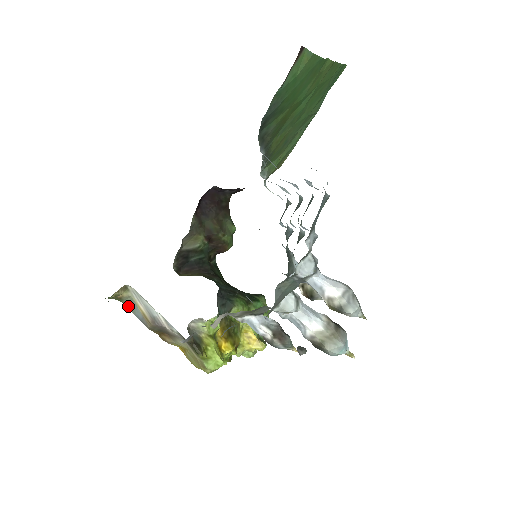
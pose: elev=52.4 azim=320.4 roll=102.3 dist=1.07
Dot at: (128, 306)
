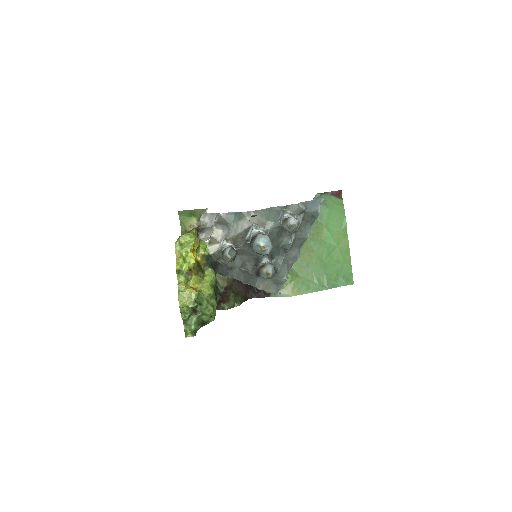
Dot at: occluded
